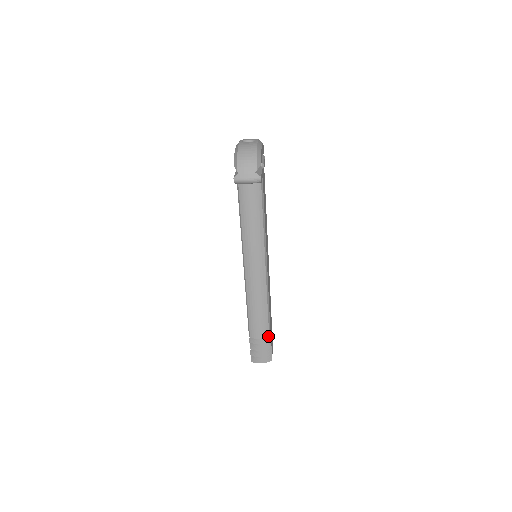
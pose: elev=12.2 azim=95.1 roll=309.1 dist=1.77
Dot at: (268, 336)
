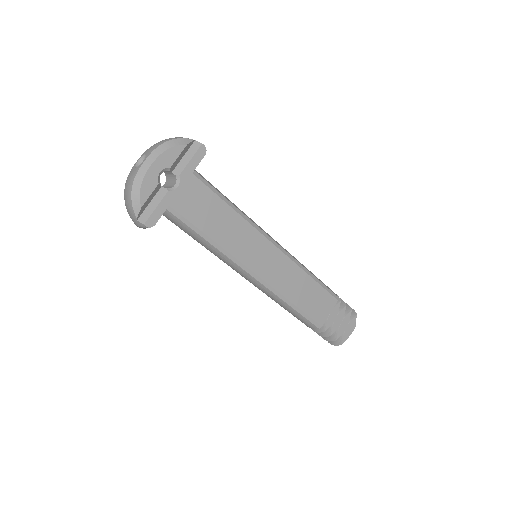
Dot at: (317, 328)
